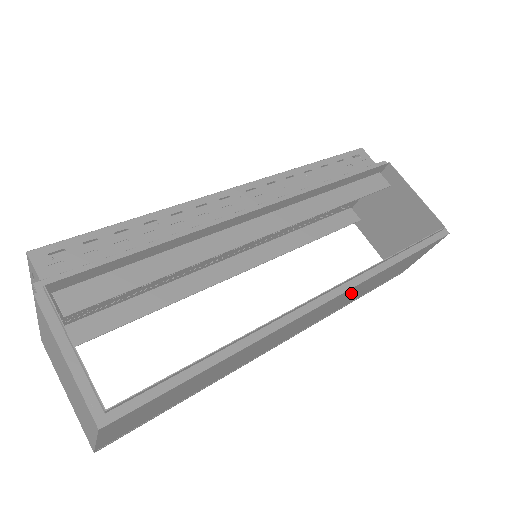
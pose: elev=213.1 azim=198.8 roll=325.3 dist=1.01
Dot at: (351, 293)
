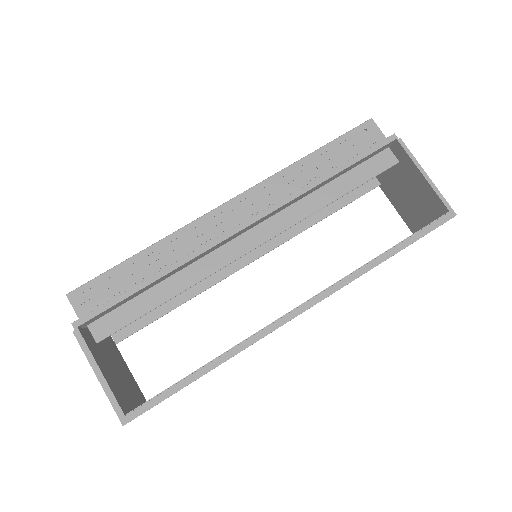
Dot at: occluded
